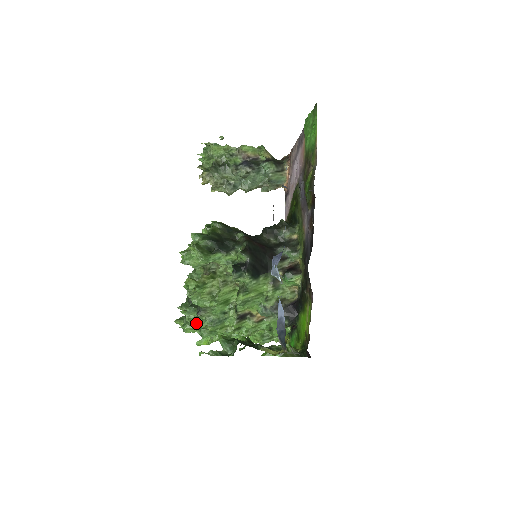
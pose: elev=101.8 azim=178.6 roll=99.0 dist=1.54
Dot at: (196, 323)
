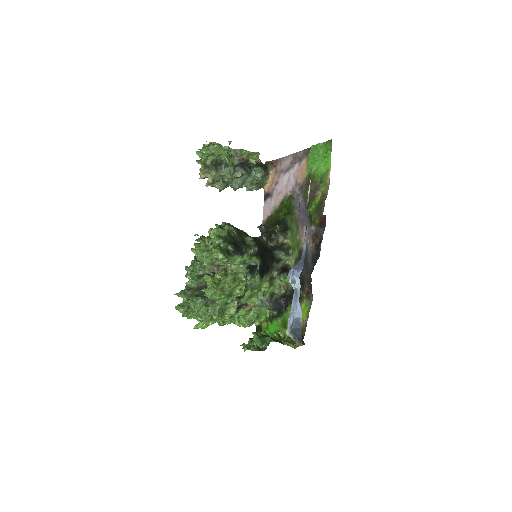
Dot at: (198, 311)
